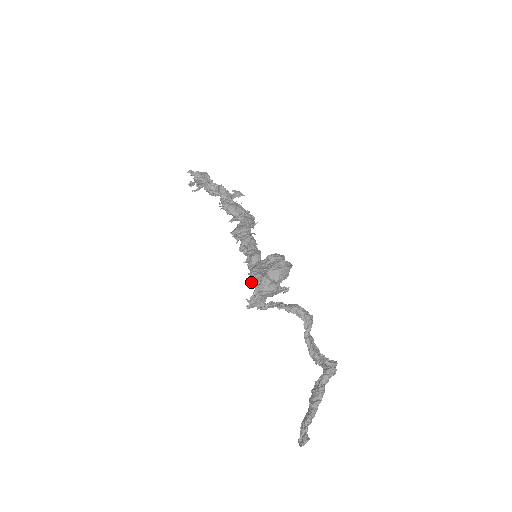
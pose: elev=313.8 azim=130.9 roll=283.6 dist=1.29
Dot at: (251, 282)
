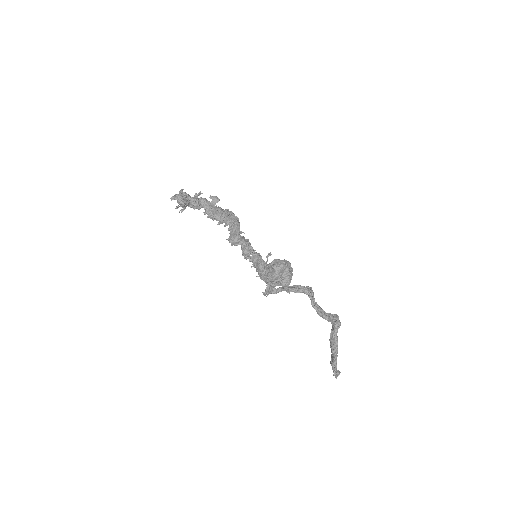
Dot at: occluded
